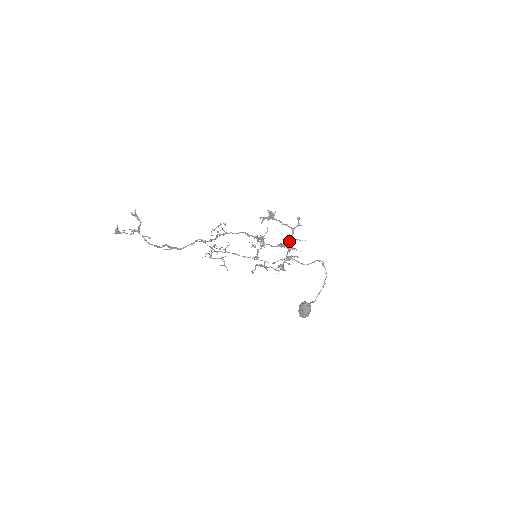
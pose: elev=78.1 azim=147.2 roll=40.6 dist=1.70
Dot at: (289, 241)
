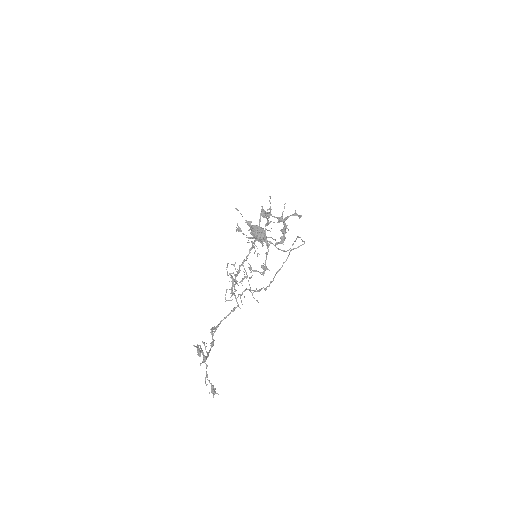
Dot at: occluded
